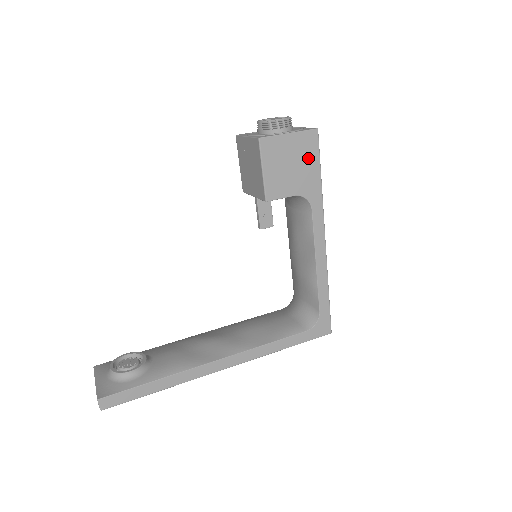
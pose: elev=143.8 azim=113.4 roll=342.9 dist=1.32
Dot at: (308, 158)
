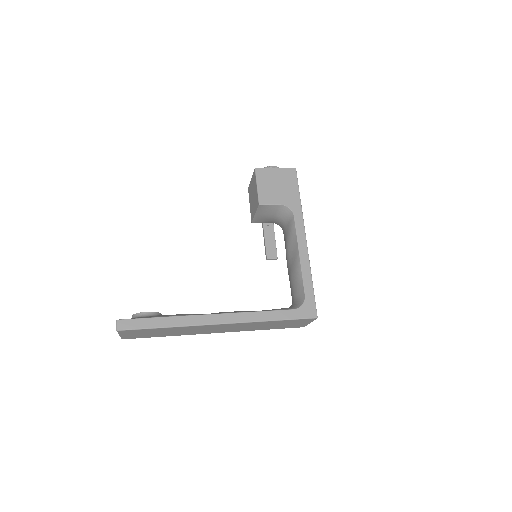
Dot at: (290, 184)
